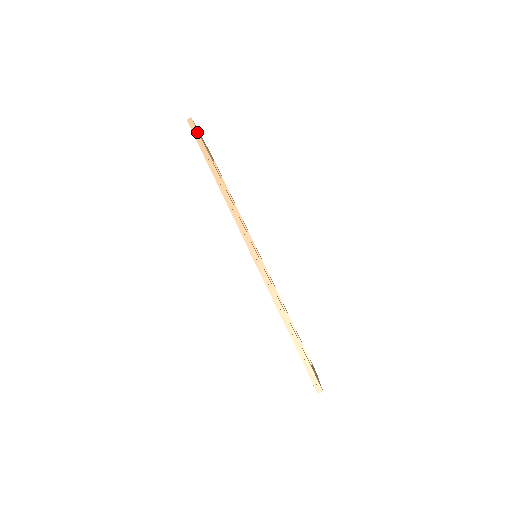
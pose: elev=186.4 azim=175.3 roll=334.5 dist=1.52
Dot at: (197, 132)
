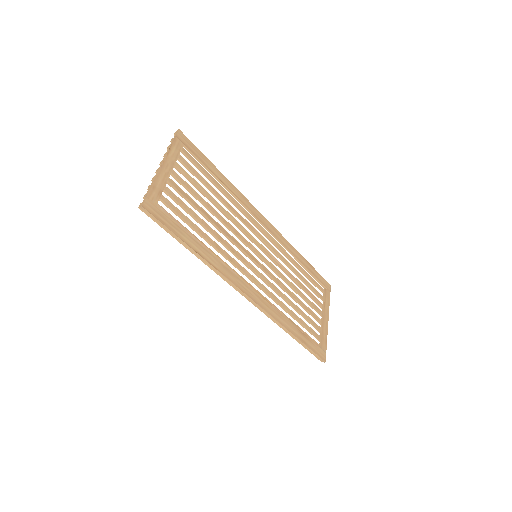
Dot at: (156, 219)
